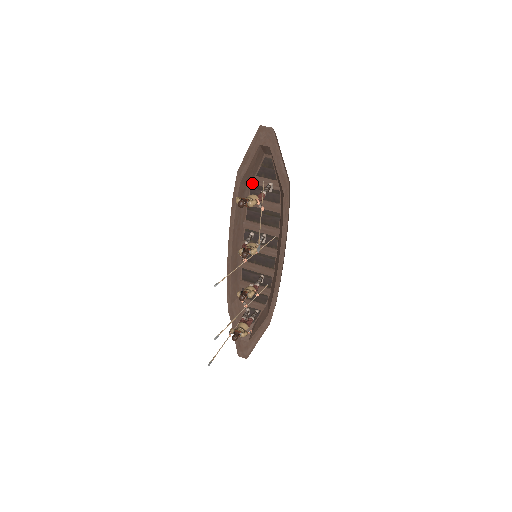
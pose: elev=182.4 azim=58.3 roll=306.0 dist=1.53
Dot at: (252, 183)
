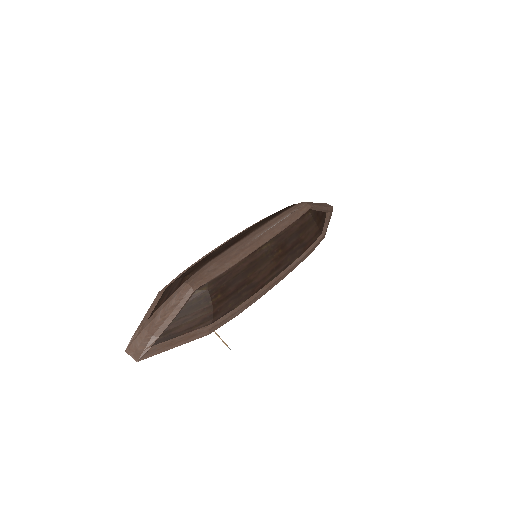
Dot at: occluded
